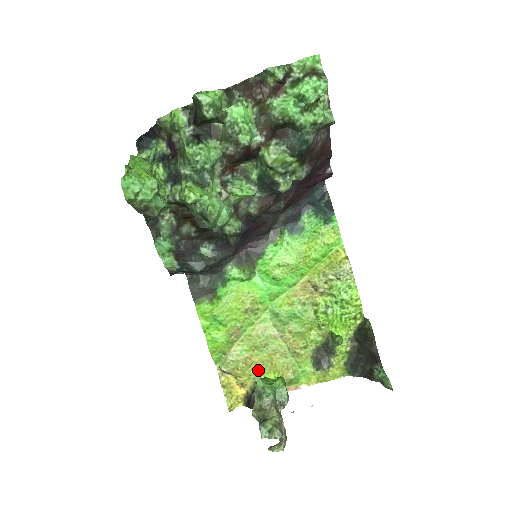
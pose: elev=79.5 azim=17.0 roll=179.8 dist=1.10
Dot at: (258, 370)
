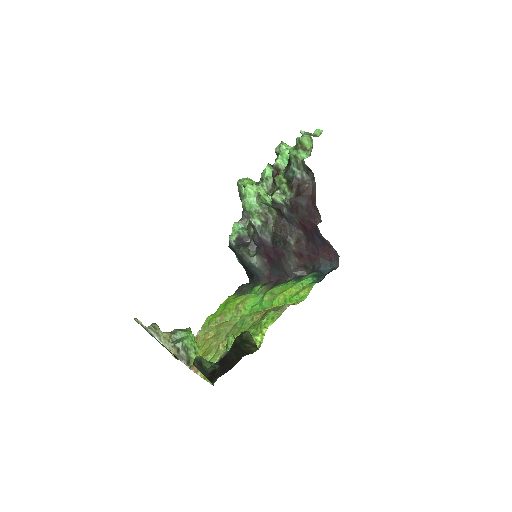
Dot at: (203, 345)
